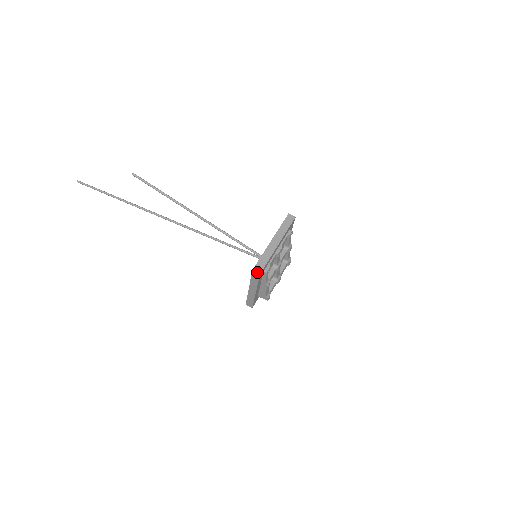
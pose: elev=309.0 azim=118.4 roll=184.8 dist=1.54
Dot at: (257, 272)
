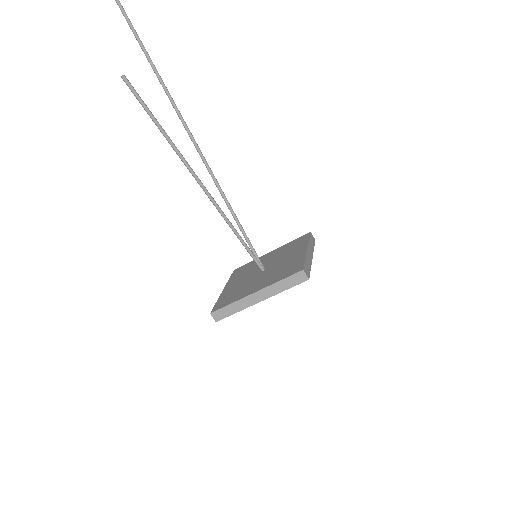
Dot at: (214, 318)
